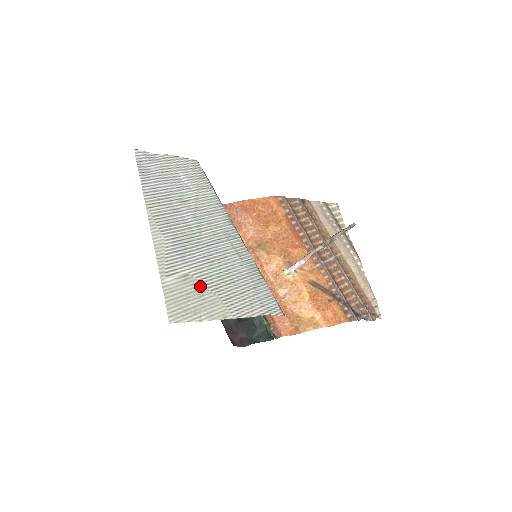
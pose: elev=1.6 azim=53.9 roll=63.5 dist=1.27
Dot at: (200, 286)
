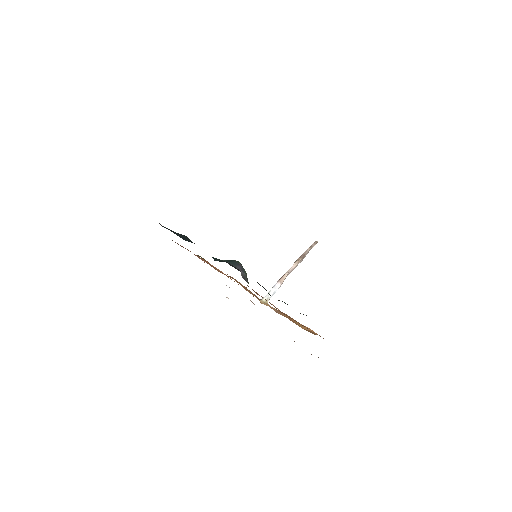
Dot at: occluded
